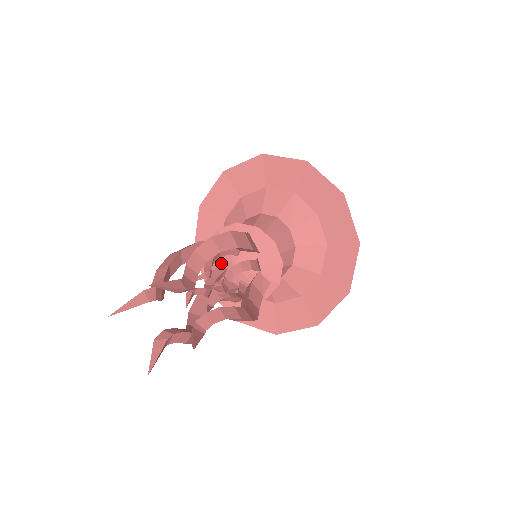
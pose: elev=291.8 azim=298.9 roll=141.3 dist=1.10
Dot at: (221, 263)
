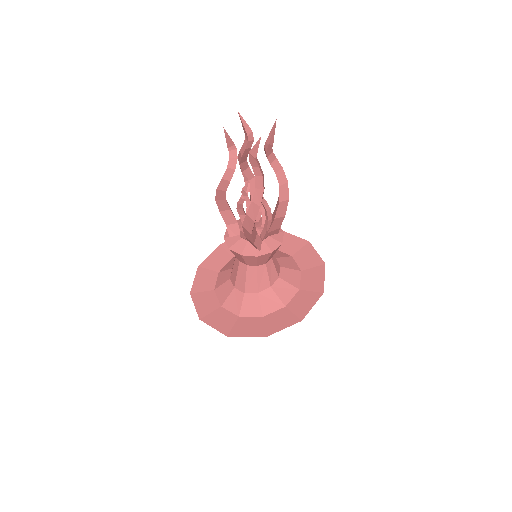
Dot at: (241, 236)
